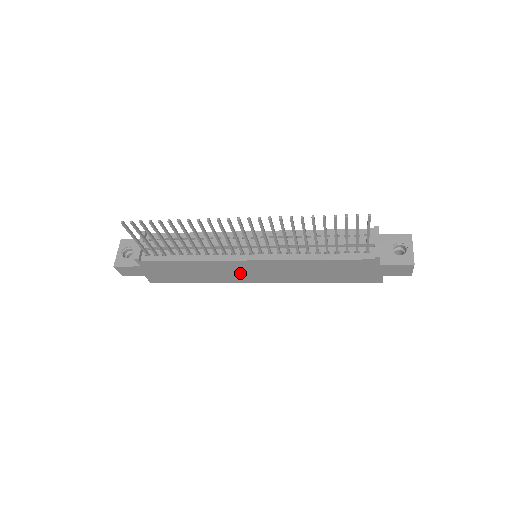
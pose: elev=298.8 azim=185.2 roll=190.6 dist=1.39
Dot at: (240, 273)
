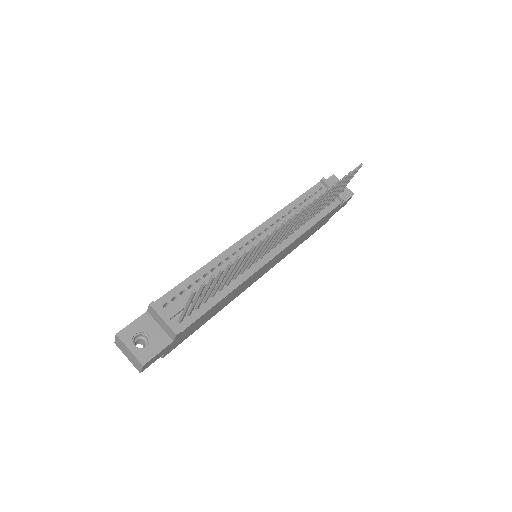
Dot at: (252, 280)
